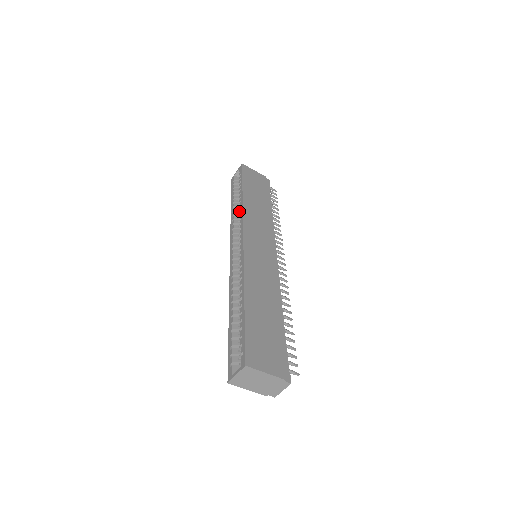
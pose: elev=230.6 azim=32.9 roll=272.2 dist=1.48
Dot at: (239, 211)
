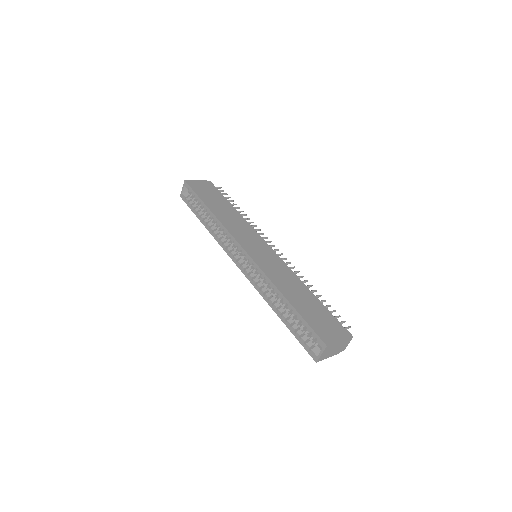
Dot at: (214, 225)
